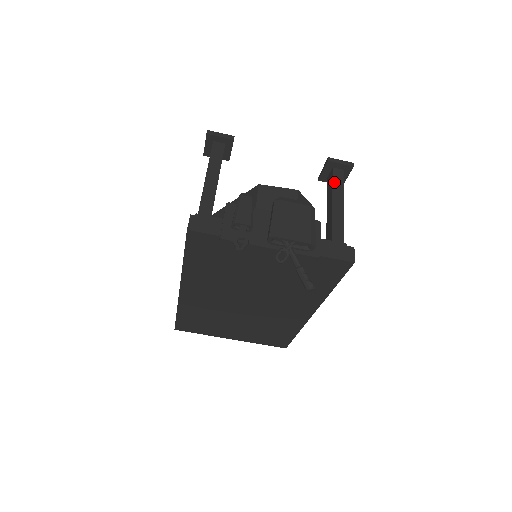
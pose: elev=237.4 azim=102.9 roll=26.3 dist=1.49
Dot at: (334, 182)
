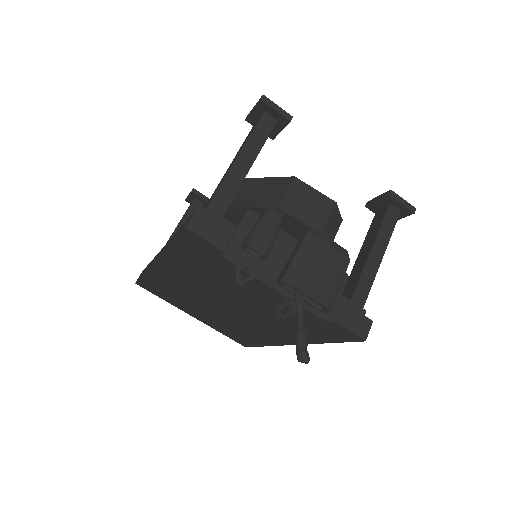
Dot at: (384, 223)
